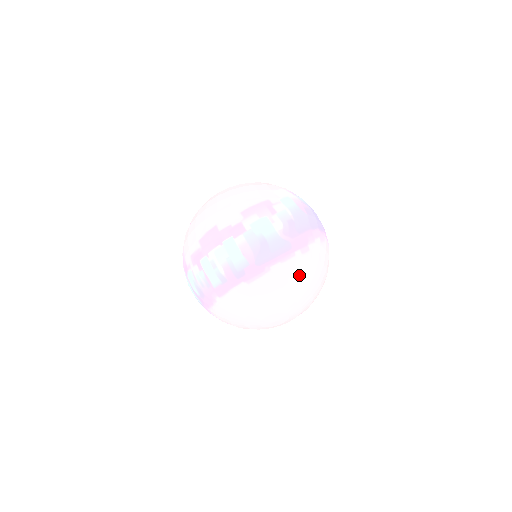
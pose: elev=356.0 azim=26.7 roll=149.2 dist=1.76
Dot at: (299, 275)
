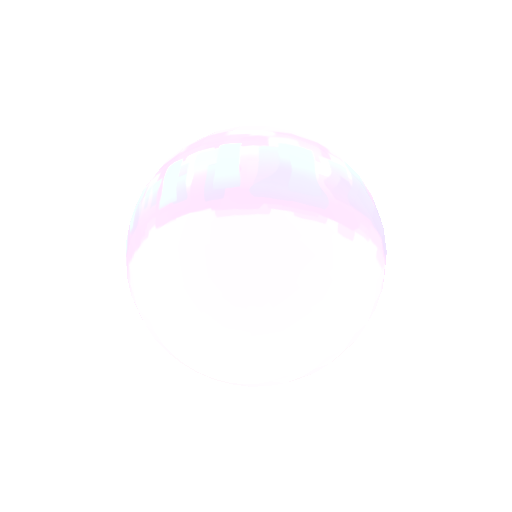
Dot at: (313, 262)
